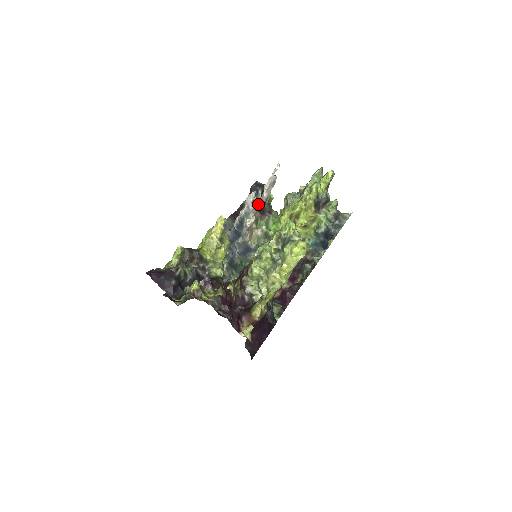
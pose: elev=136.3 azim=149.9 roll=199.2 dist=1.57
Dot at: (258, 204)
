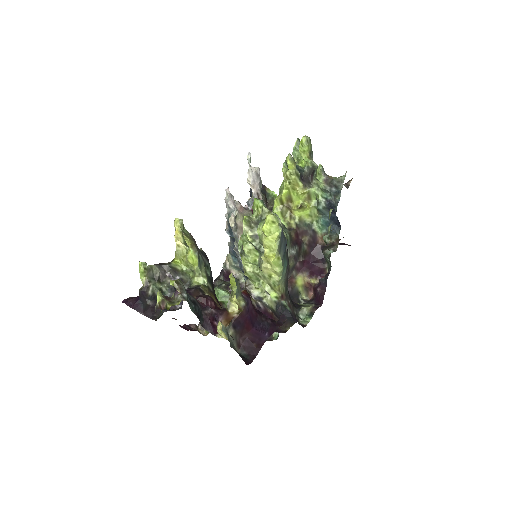
Dot at: (250, 203)
